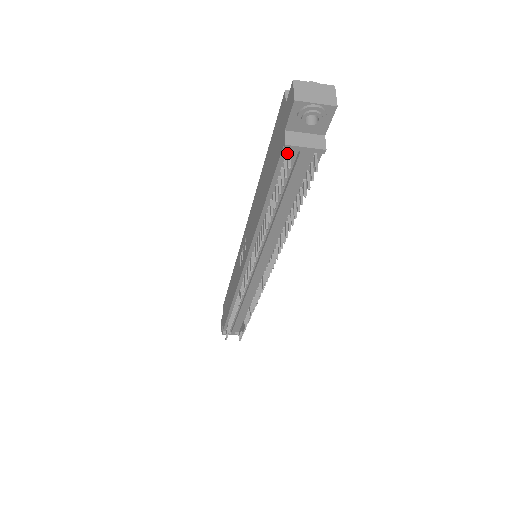
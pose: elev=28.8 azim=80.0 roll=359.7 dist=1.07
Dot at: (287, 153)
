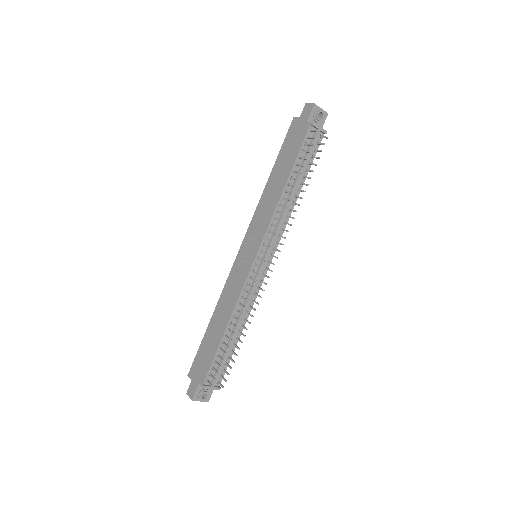
Dot at: (312, 130)
